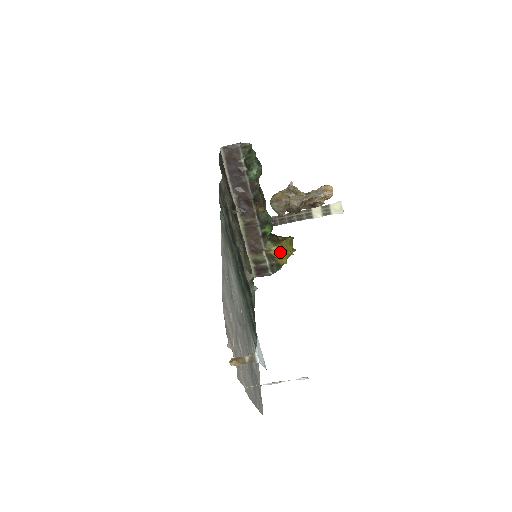
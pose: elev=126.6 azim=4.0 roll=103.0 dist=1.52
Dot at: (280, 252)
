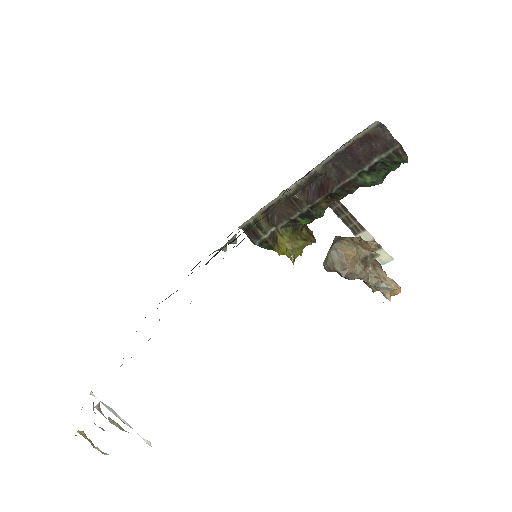
Dot at: (286, 247)
